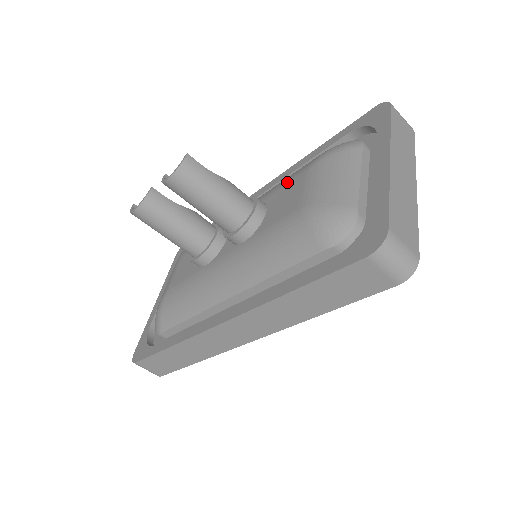
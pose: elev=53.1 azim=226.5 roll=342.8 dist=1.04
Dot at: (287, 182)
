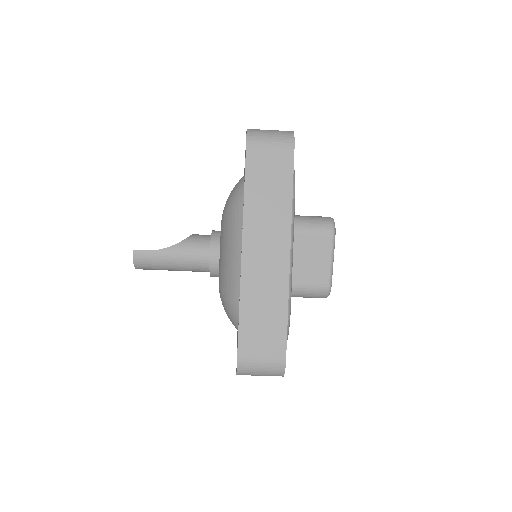
Dot at: occluded
